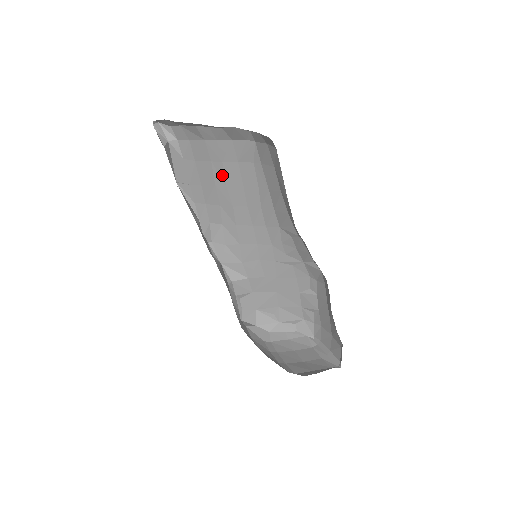
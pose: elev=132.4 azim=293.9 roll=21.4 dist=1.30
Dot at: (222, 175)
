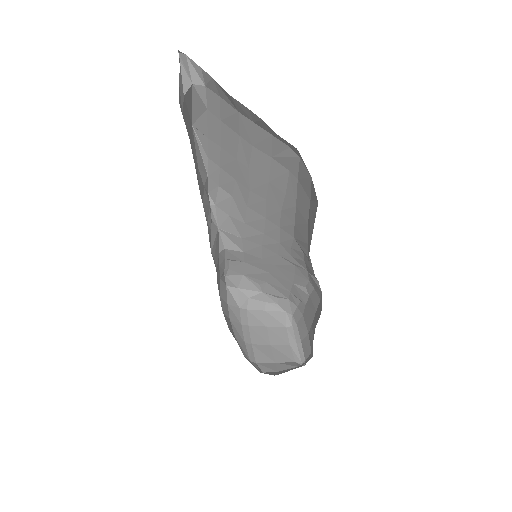
Dot at: (248, 156)
